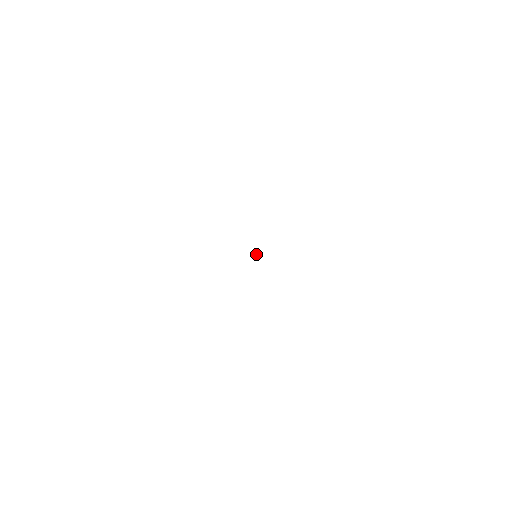
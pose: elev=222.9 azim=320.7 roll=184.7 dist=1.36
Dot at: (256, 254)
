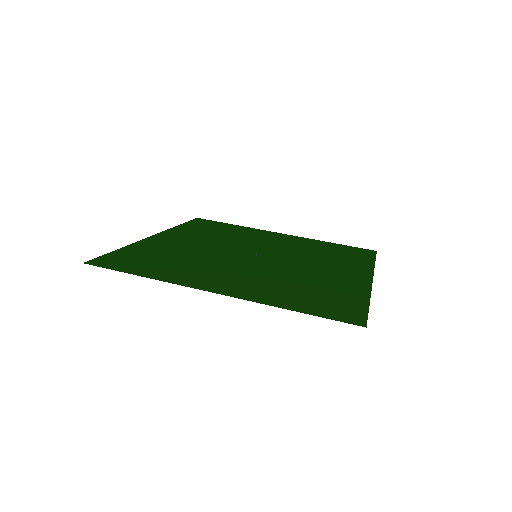
Dot at: (257, 255)
